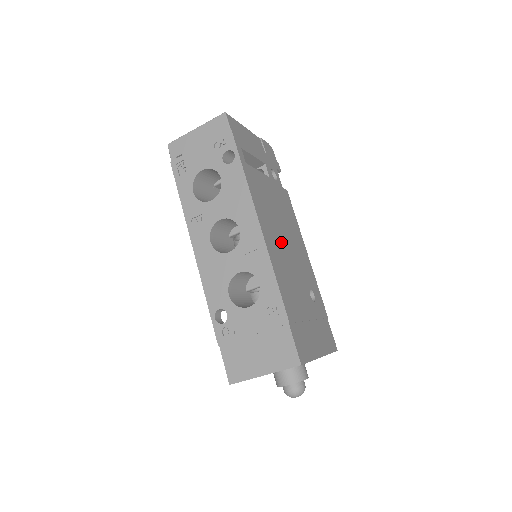
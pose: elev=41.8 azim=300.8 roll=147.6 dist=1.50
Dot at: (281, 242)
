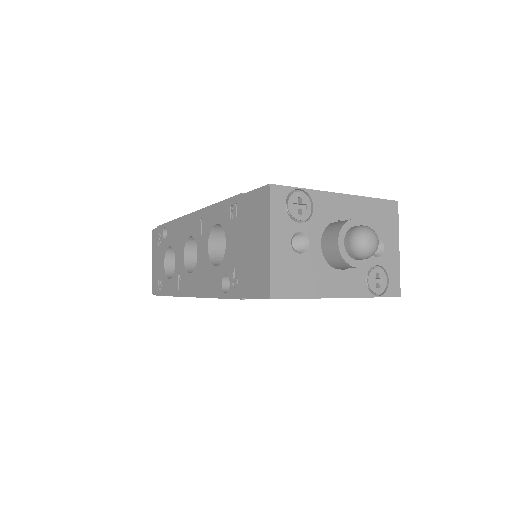
Dot at: occluded
